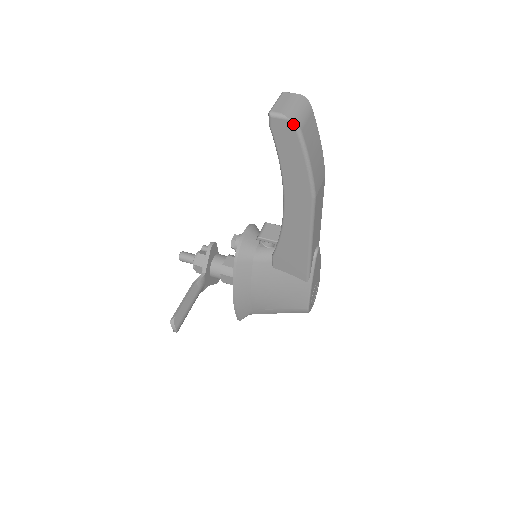
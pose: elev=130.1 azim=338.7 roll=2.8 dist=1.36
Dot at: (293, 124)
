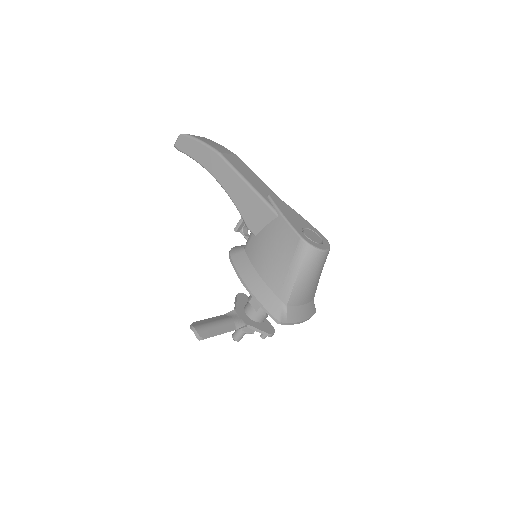
Dot at: (181, 135)
